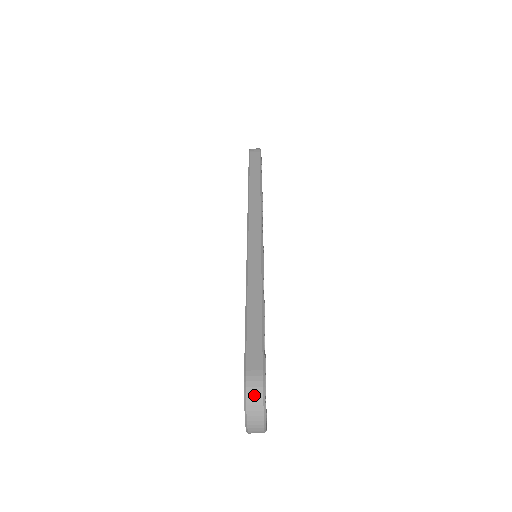
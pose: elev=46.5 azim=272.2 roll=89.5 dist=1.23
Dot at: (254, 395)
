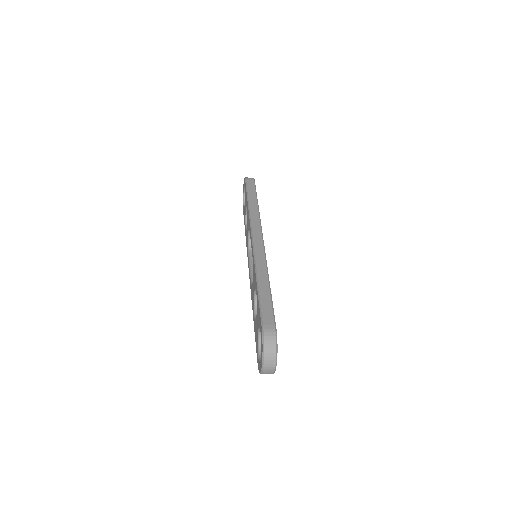
Dot at: (270, 341)
